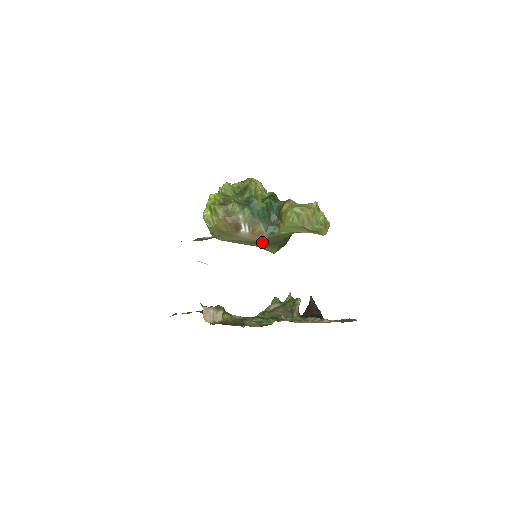
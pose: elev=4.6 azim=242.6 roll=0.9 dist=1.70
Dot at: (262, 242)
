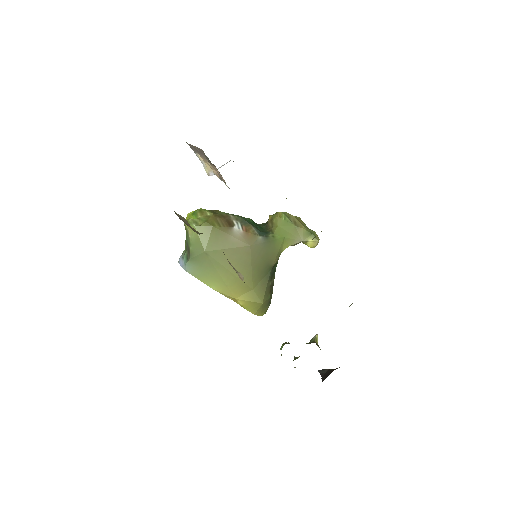
Dot at: (254, 258)
